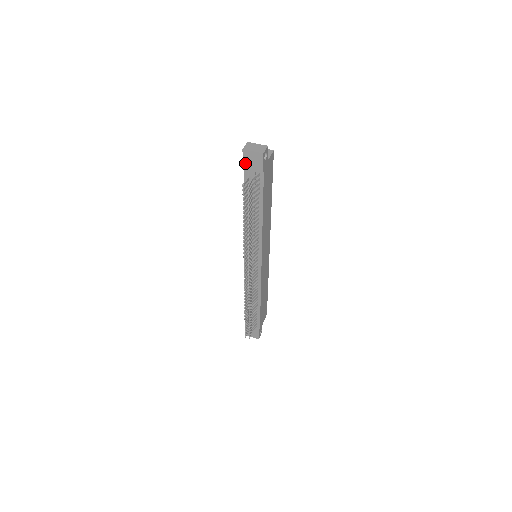
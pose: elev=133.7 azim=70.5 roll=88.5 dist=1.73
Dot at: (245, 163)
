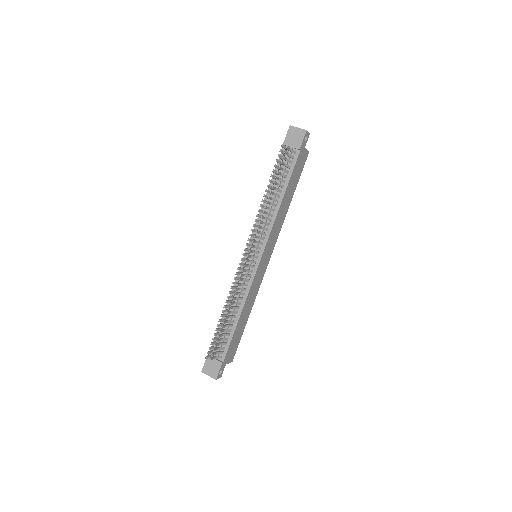
Dot at: (287, 139)
